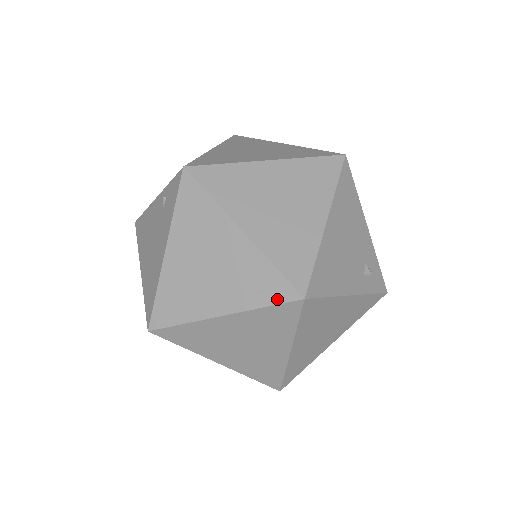
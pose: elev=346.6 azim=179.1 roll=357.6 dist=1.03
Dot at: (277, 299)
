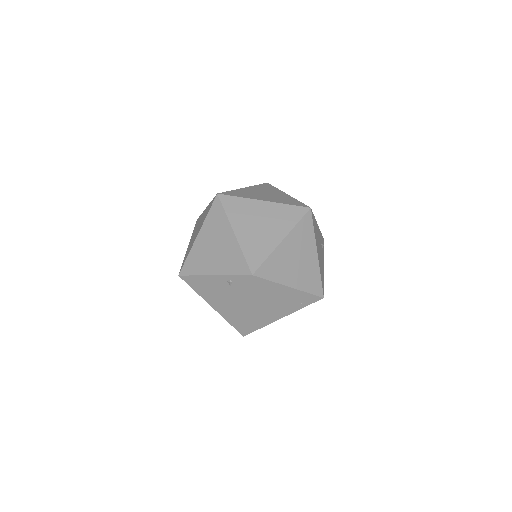
Dot at: (311, 303)
